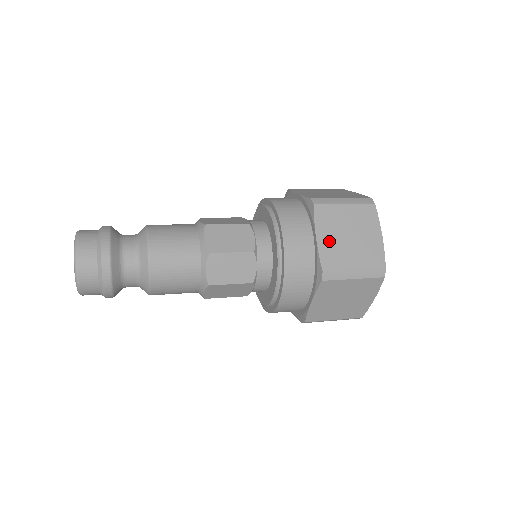
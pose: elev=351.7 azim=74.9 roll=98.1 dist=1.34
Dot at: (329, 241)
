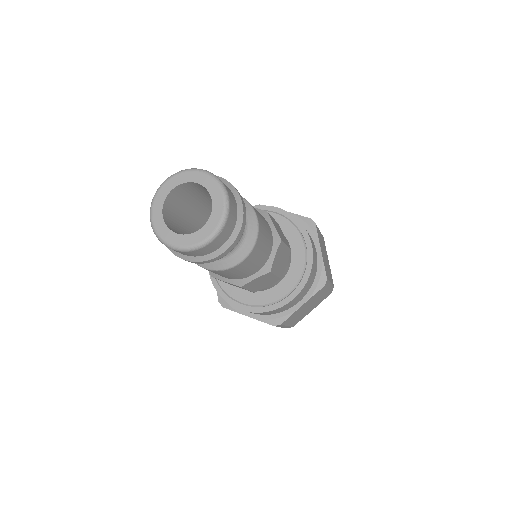
Dot at: (323, 256)
